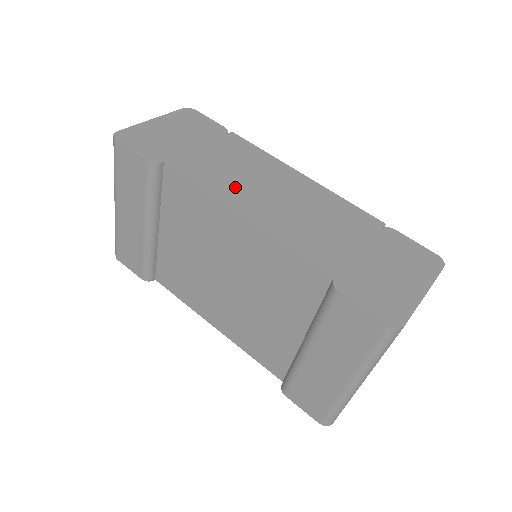
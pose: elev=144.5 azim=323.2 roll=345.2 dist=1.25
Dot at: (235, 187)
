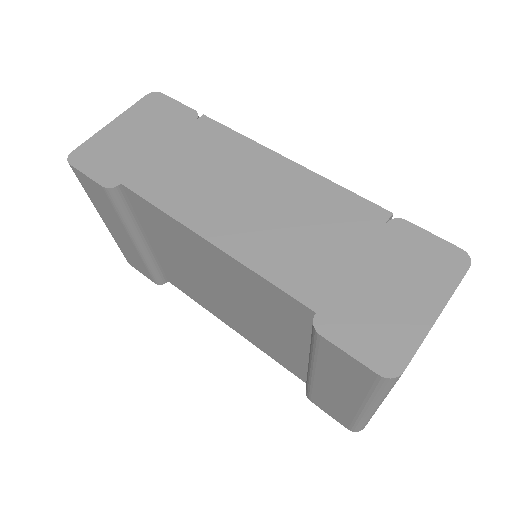
Dot at: (202, 201)
